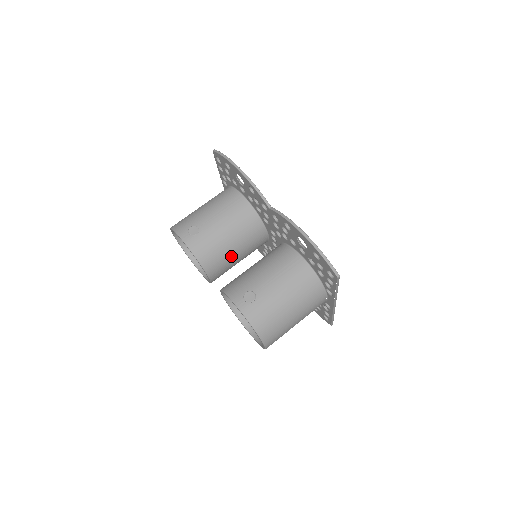
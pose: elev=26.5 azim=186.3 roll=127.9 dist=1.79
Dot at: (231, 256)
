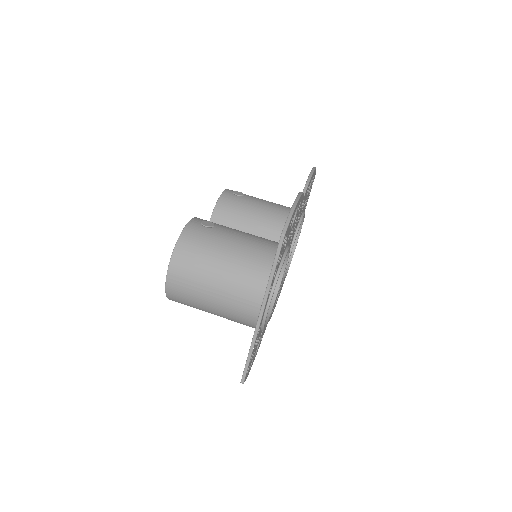
Dot at: occluded
